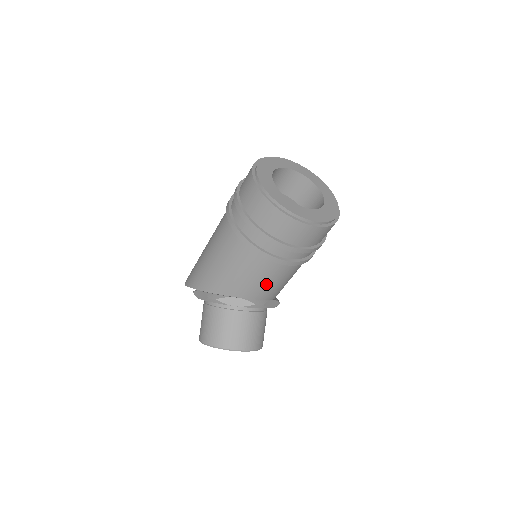
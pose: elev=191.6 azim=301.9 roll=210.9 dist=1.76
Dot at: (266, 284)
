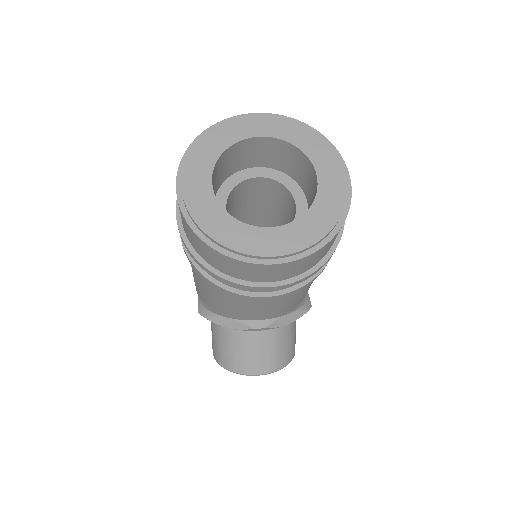
Dot at: (255, 310)
